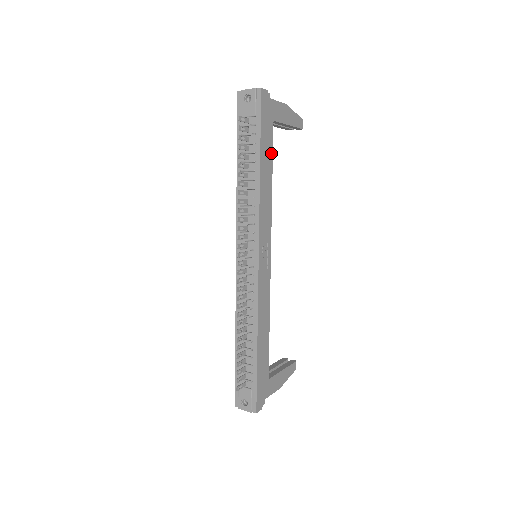
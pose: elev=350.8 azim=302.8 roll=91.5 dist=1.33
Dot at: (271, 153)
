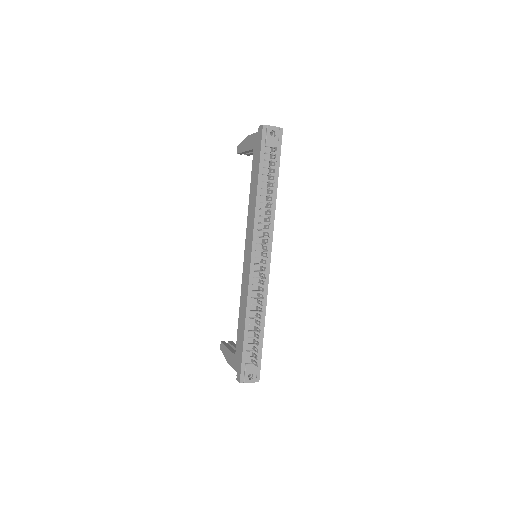
Dot at: occluded
